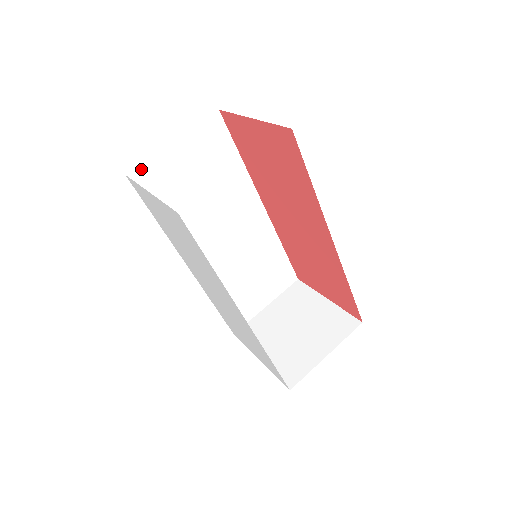
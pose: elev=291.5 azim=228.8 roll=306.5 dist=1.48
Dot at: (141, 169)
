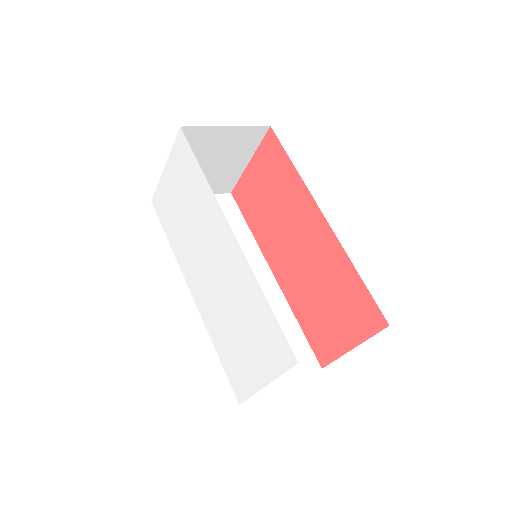
Dot at: occluded
